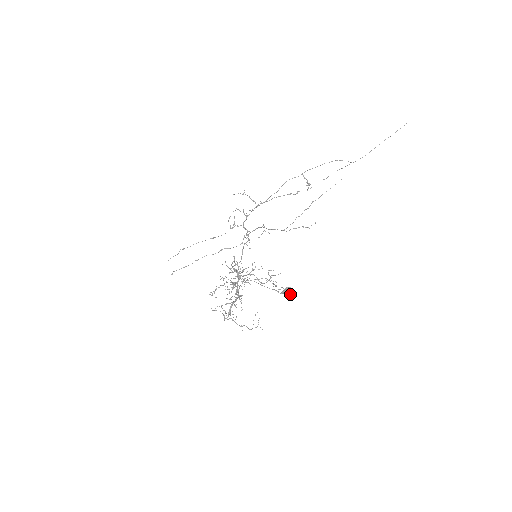
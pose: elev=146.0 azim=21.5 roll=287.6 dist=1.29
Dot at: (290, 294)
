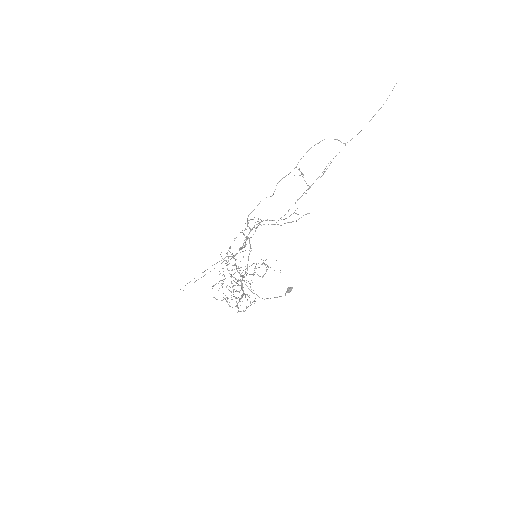
Dot at: (290, 289)
